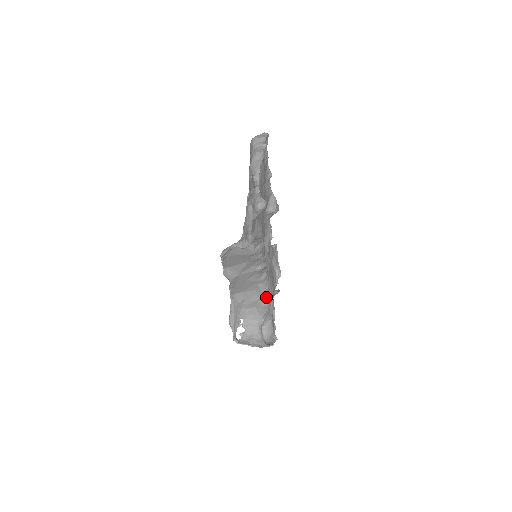
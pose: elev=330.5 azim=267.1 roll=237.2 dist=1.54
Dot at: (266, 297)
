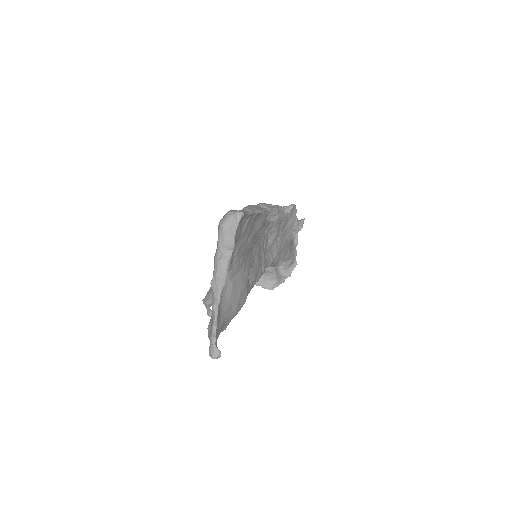
Dot at: (275, 265)
